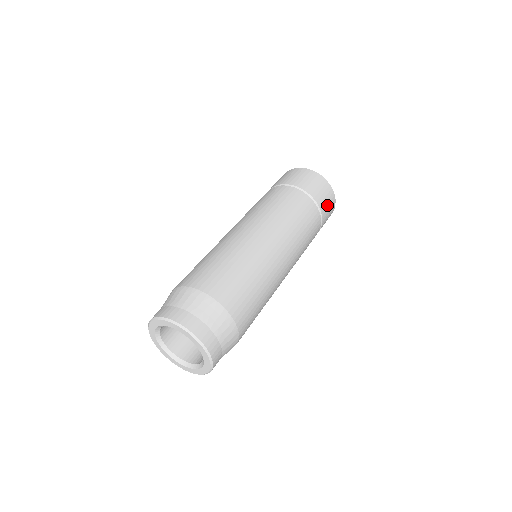
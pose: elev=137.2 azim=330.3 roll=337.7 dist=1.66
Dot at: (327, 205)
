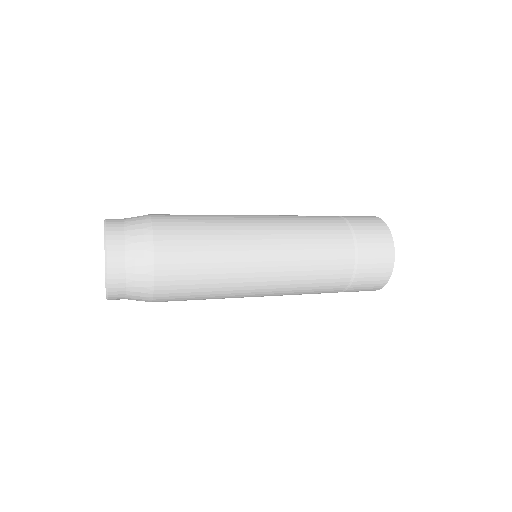
Dot at: (370, 277)
